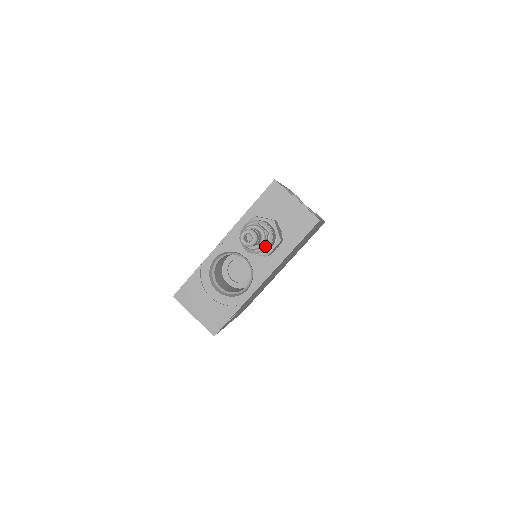
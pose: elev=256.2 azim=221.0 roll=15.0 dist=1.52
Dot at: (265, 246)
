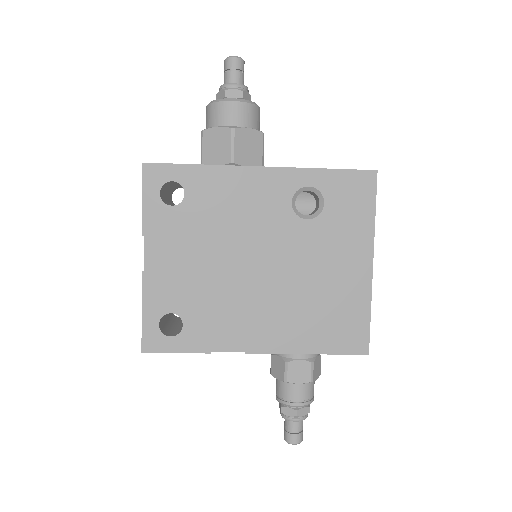
Dot at: occluded
